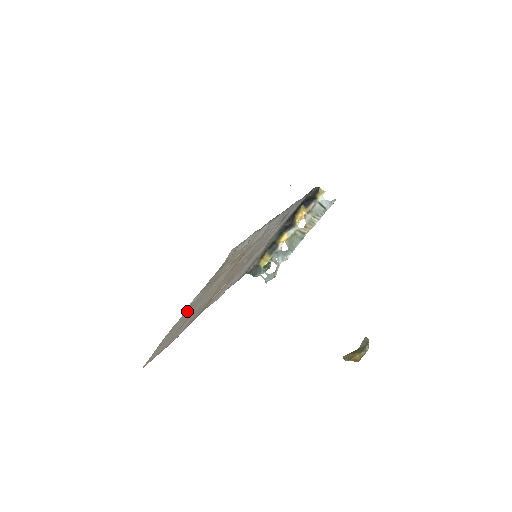
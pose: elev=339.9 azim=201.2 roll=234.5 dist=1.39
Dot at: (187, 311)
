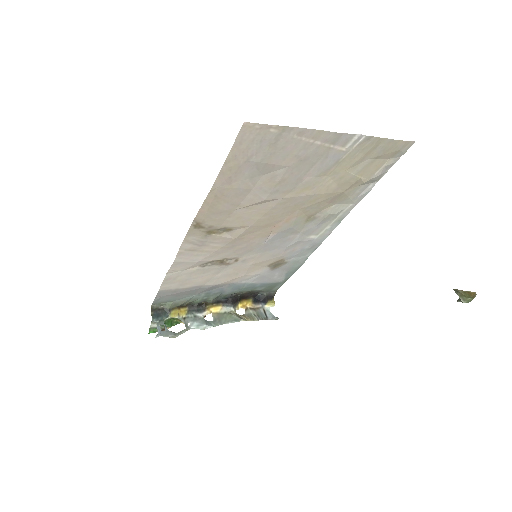
Dot at: (326, 146)
